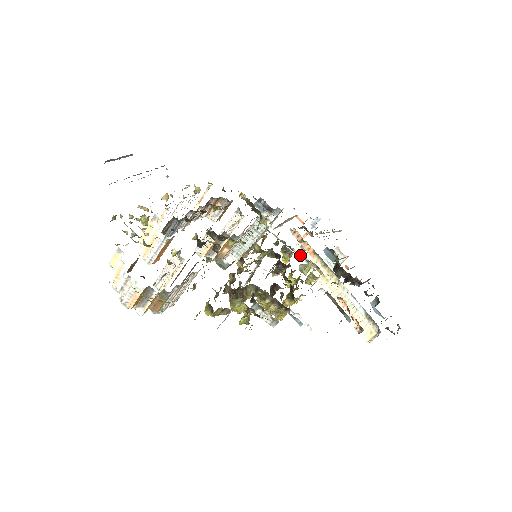
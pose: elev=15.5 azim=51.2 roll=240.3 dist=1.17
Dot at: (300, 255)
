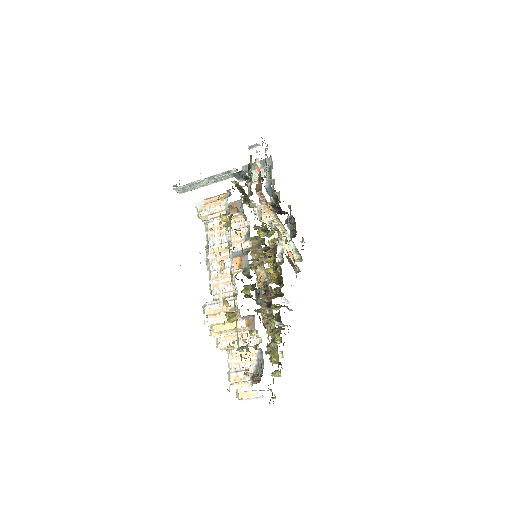
Dot at: (271, 227)
